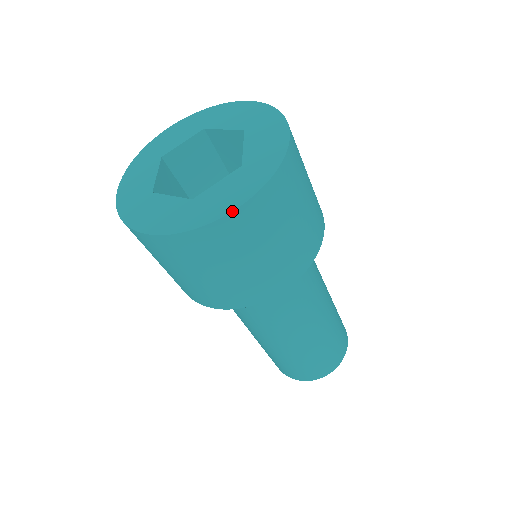
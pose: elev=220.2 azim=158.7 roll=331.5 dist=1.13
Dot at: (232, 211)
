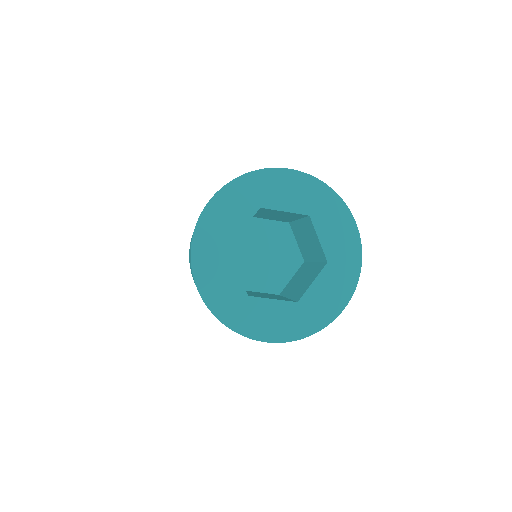
Dot at: (262, 341)
